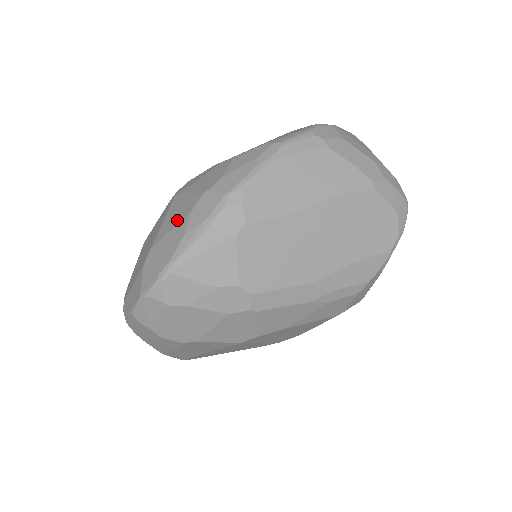
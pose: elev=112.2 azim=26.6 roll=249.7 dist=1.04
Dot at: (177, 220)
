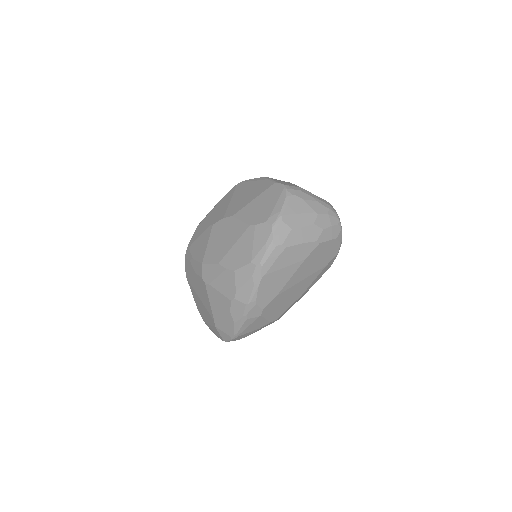
Dot at: (222, 310)
